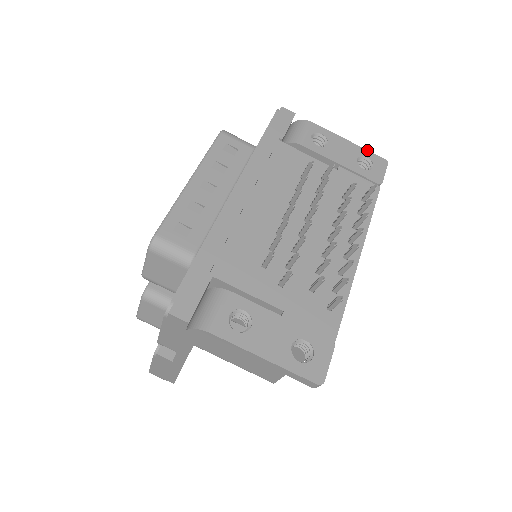
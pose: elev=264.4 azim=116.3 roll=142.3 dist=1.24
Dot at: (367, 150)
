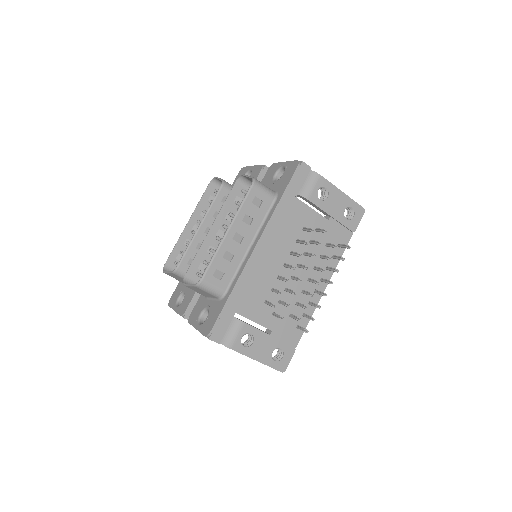
Dot at: (354, 201)
